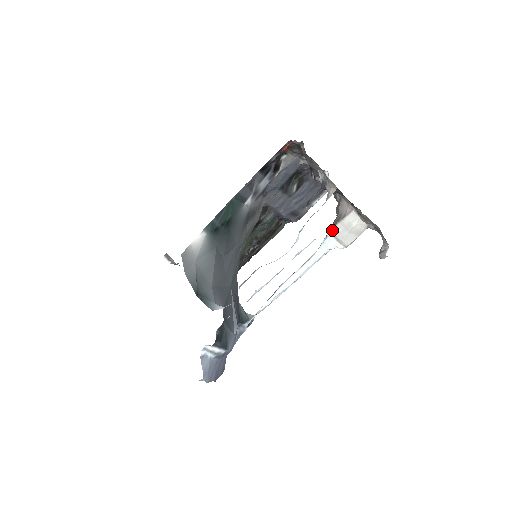
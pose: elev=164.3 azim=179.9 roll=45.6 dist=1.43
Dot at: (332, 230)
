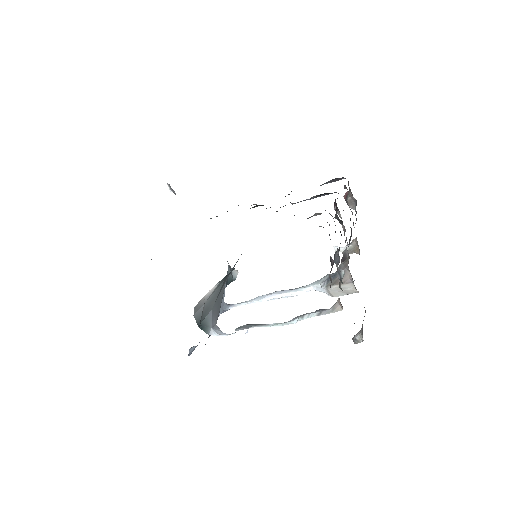
Dot at: (328, 287)
